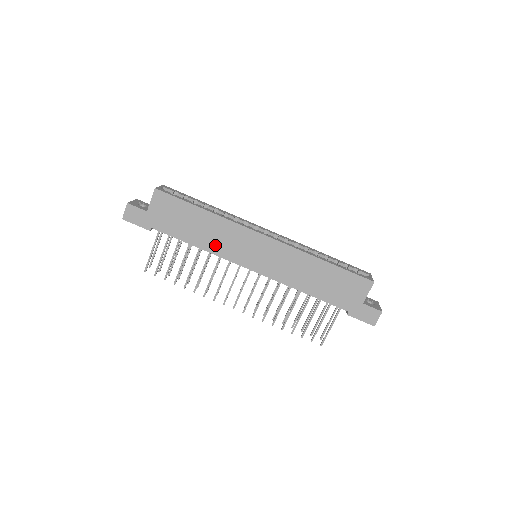
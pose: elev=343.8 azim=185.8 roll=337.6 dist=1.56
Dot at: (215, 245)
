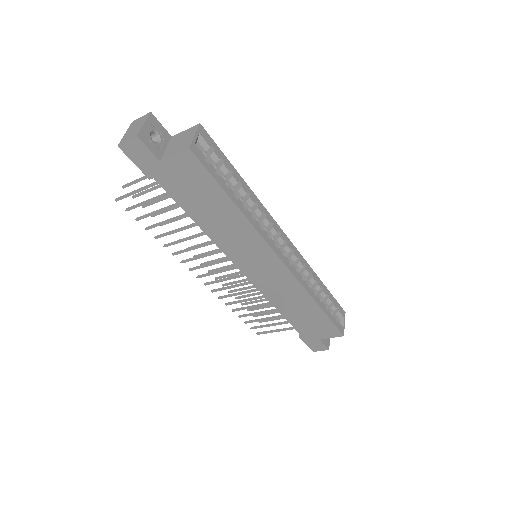
Dot at: (221, 236)
